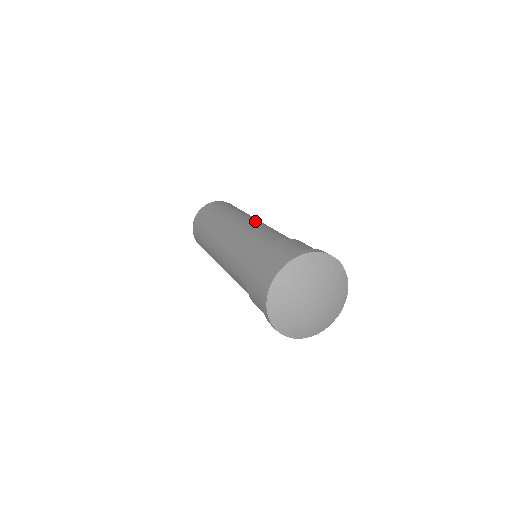
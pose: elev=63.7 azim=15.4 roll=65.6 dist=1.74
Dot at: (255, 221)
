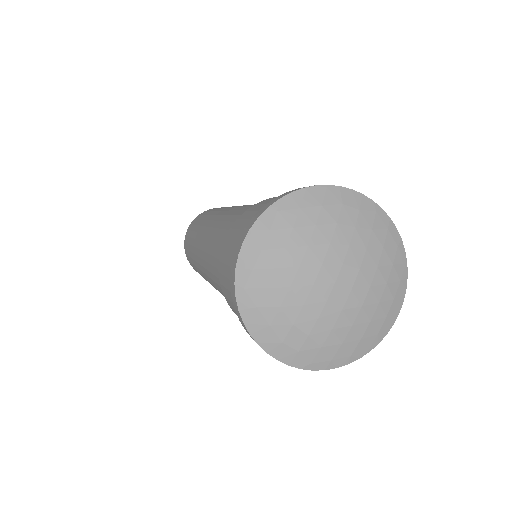
Dot at: (219, 216)
